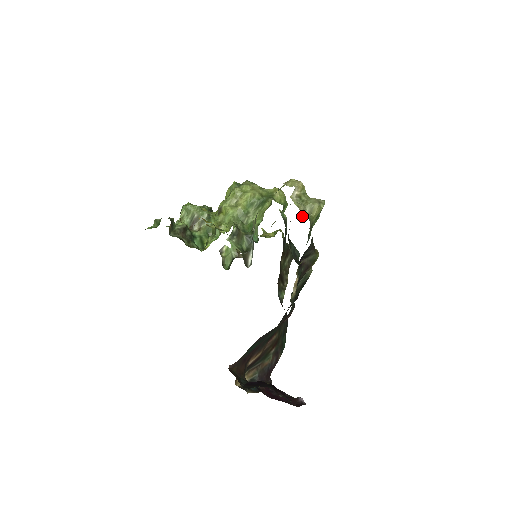
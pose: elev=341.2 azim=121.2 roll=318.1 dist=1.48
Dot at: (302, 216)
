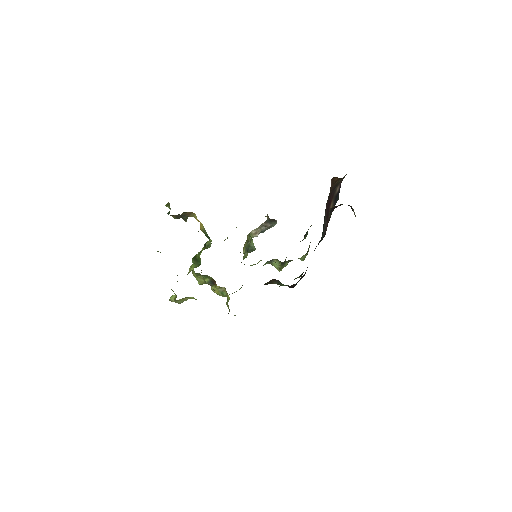
Dot at: occluded
